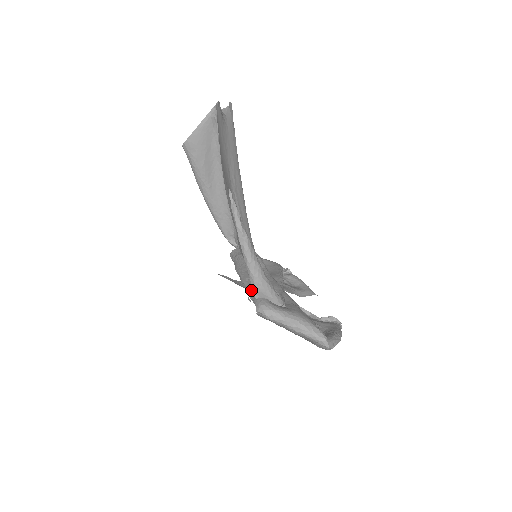
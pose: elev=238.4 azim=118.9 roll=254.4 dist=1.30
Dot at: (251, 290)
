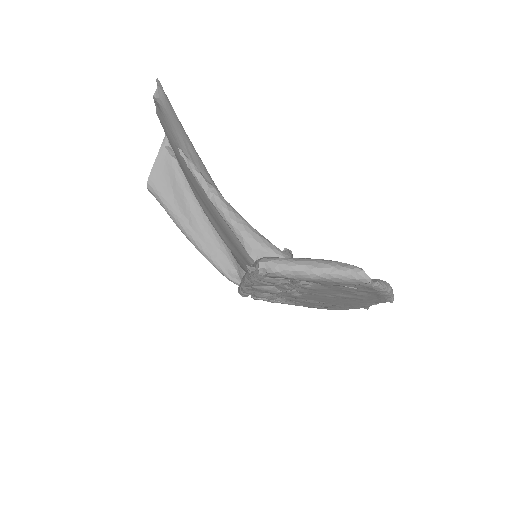
Dot at: occluded
